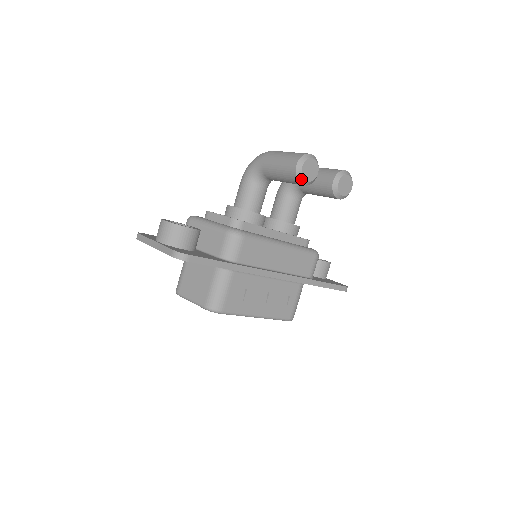
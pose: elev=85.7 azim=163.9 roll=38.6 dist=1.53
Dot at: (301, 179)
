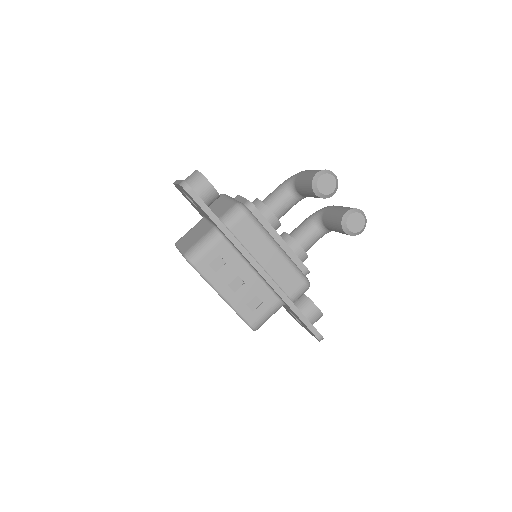
Dot at: (315, 186)
